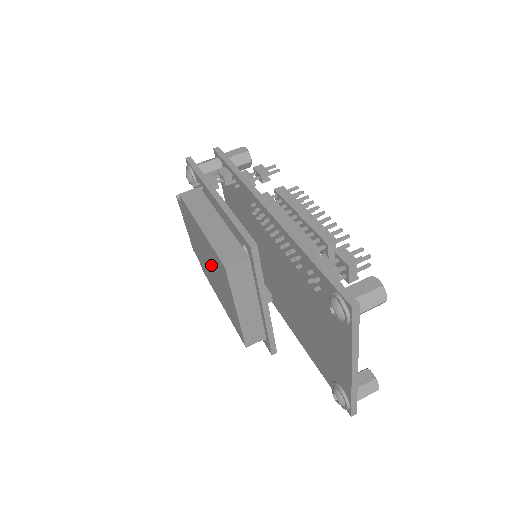
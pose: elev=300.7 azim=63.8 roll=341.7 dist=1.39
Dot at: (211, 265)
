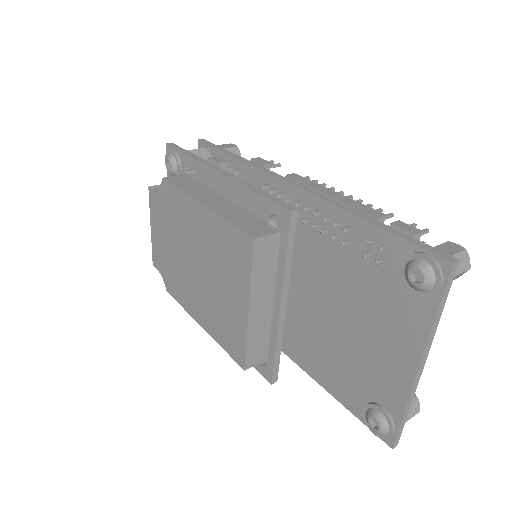
Dot at: (203, 261)
